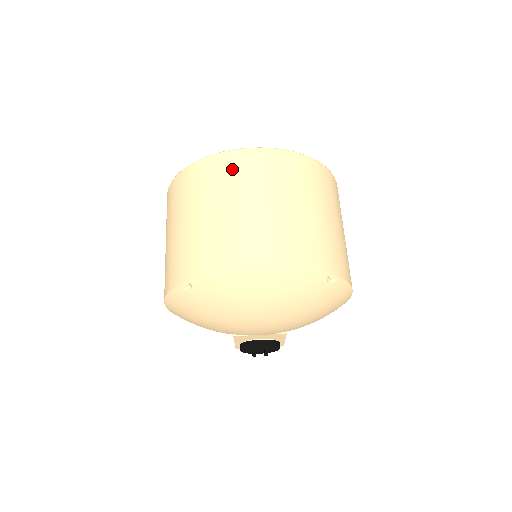
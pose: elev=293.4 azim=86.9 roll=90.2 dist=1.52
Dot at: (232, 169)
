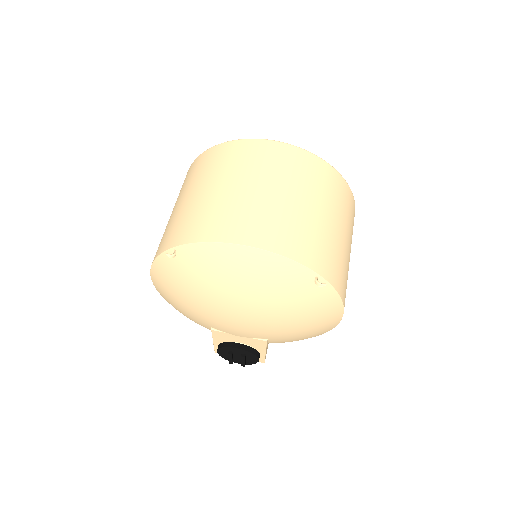
Dot at: (248, 154)
